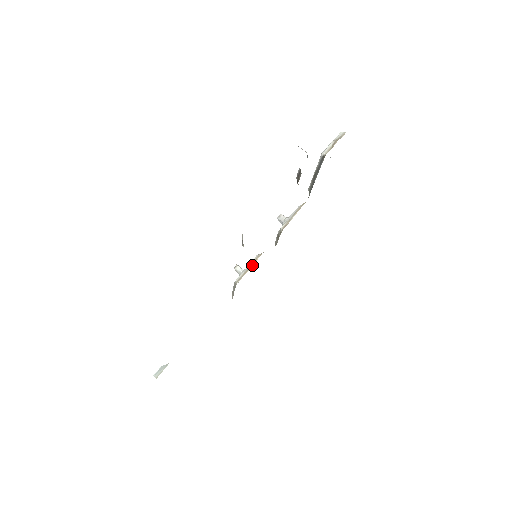
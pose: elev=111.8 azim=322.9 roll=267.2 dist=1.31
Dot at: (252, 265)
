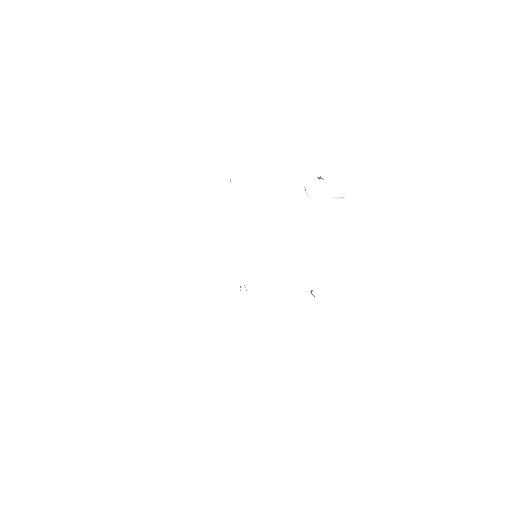
Dot at: occluded
